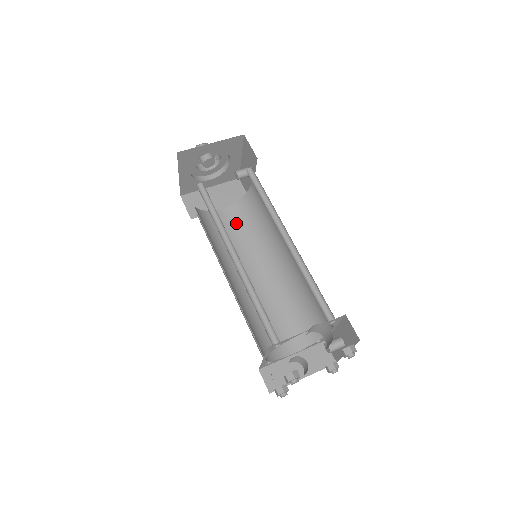
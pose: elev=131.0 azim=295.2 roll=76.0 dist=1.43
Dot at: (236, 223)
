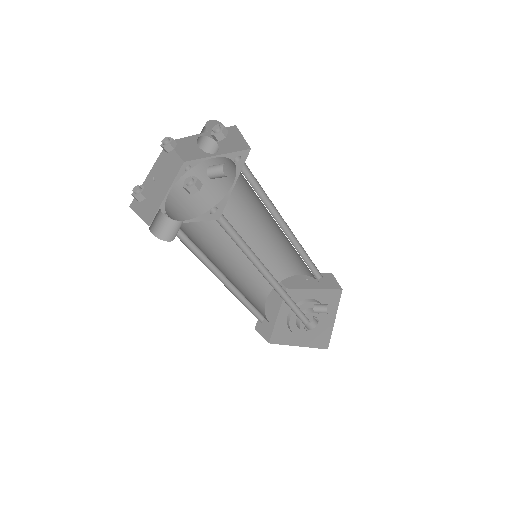
Dot at: occluded
